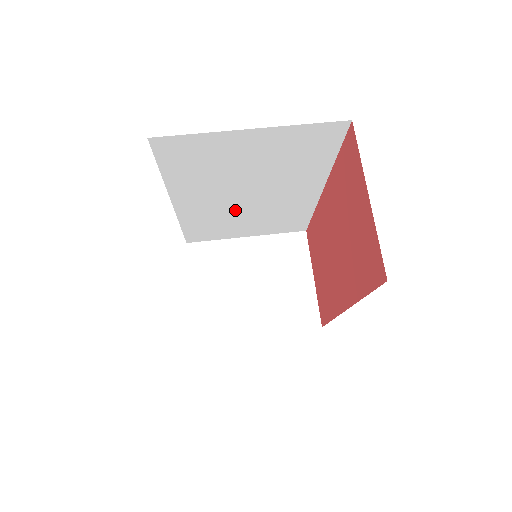
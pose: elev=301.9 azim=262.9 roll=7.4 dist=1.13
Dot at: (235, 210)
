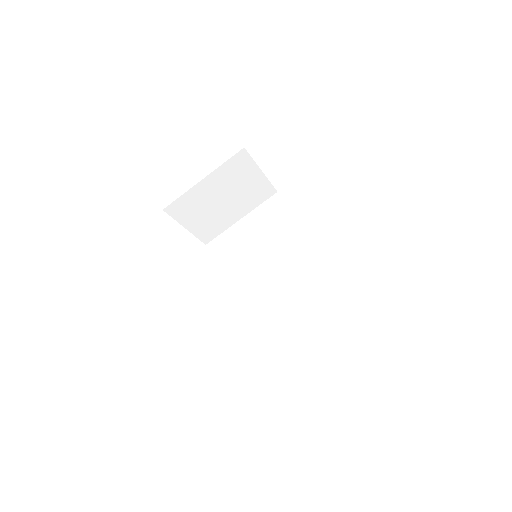
Dot at: occluded
